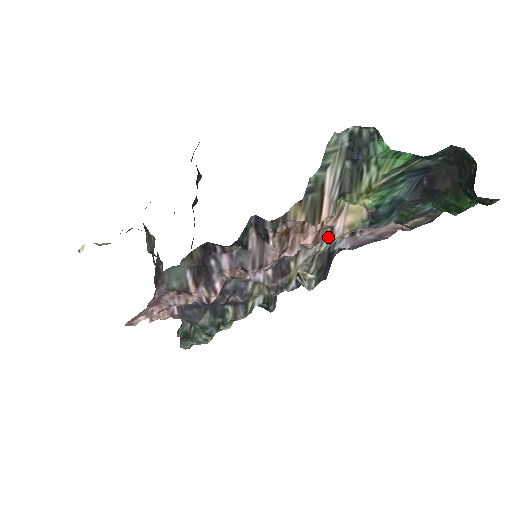
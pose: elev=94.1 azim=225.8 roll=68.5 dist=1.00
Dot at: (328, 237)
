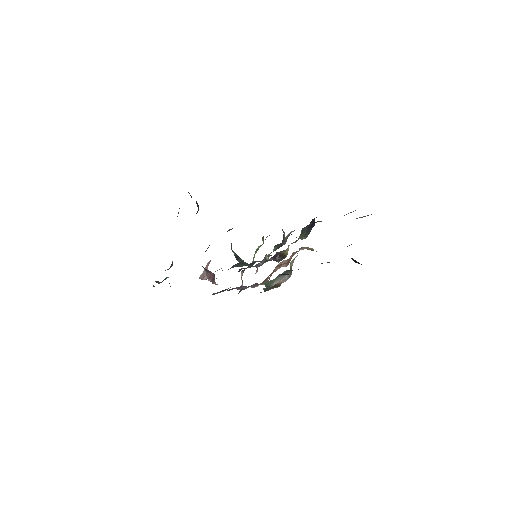
Dot at: occluded
